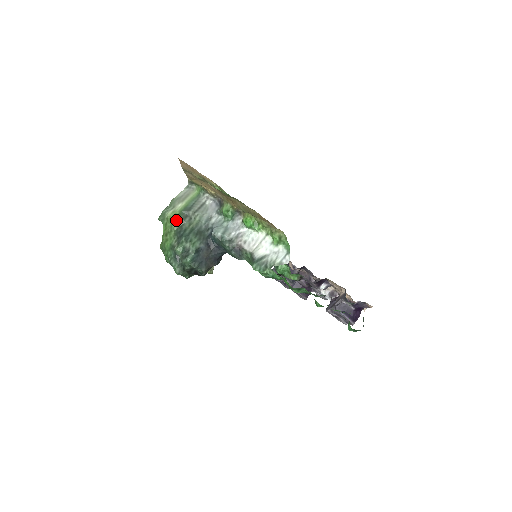
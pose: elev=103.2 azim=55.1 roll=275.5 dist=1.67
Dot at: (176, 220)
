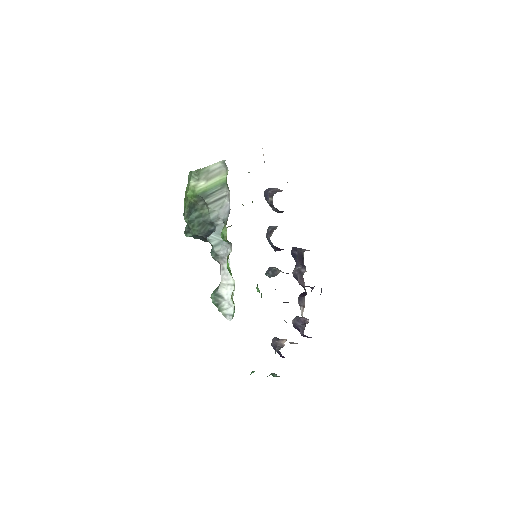
Dot at: (191, 198)
